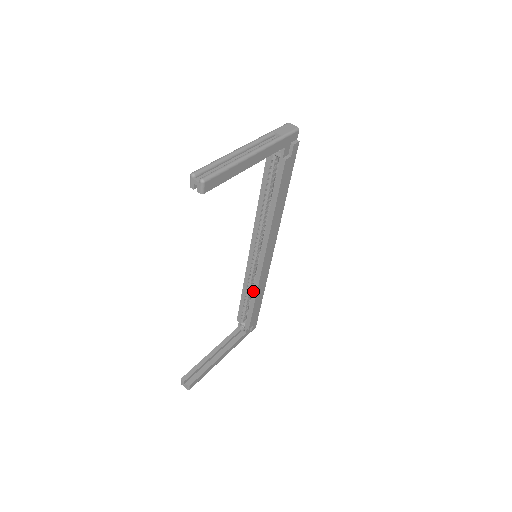
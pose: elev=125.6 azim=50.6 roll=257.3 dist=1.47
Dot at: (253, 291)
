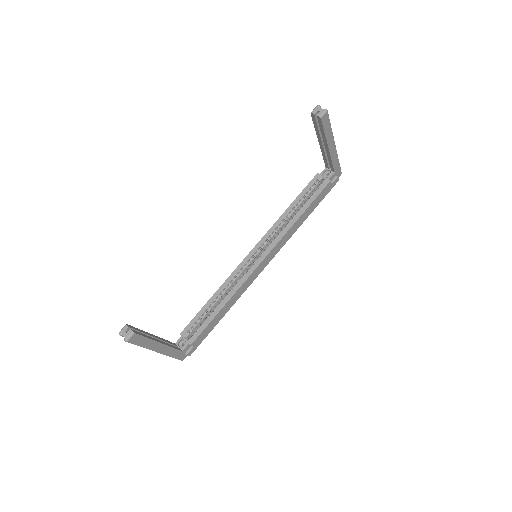
Dot at: (228, 294)
